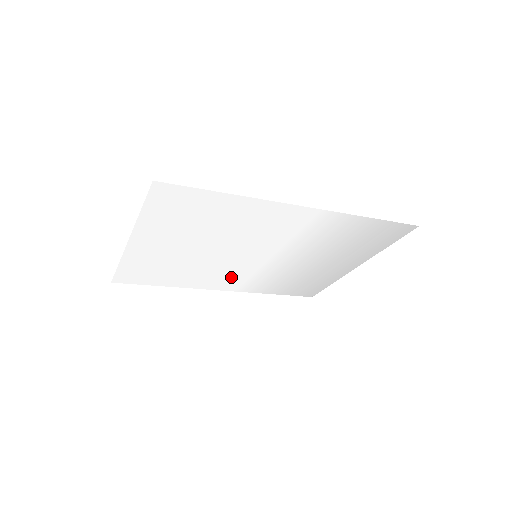
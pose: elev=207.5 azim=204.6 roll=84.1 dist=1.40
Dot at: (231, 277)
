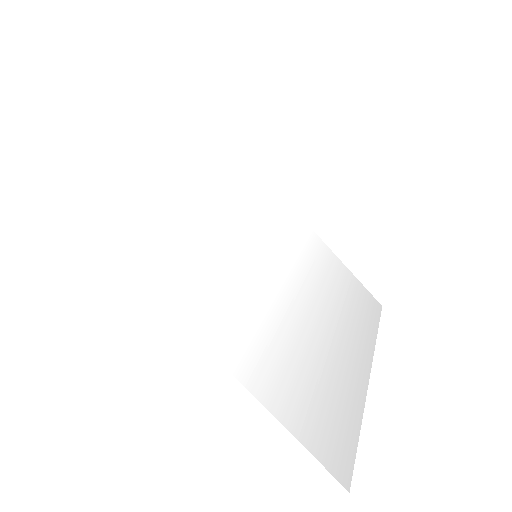
Dot at: (276, 221)
